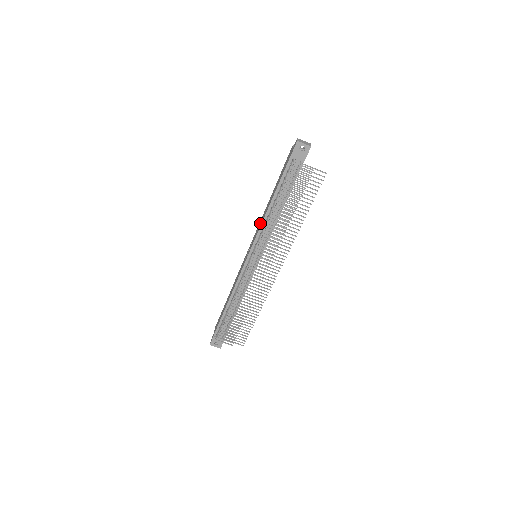
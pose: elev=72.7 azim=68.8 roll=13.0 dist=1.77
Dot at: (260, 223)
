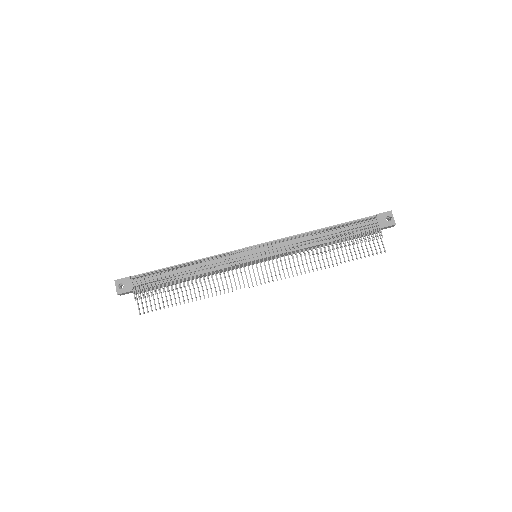
Dot at: occluded
